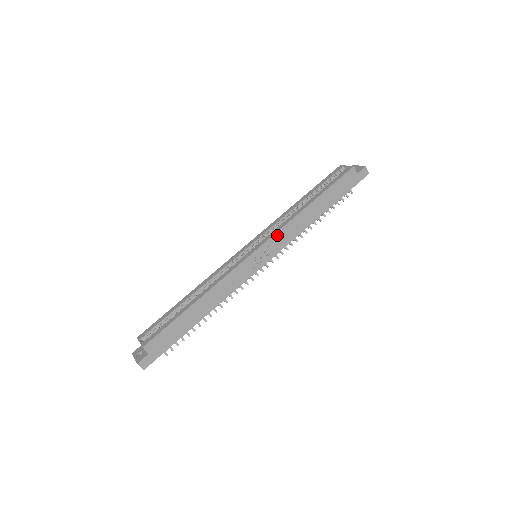
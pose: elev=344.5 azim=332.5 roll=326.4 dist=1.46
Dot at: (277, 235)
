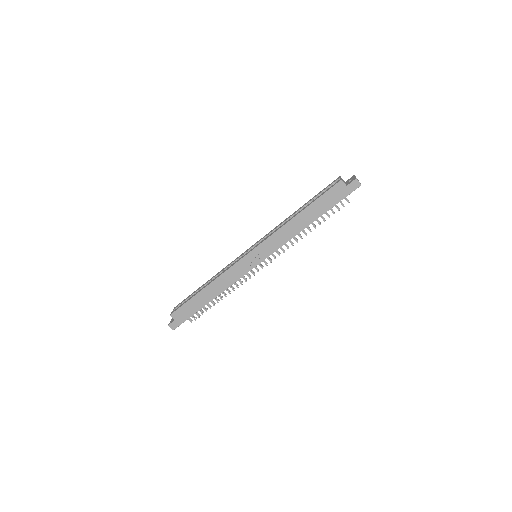
Dot at: (268, 241)
